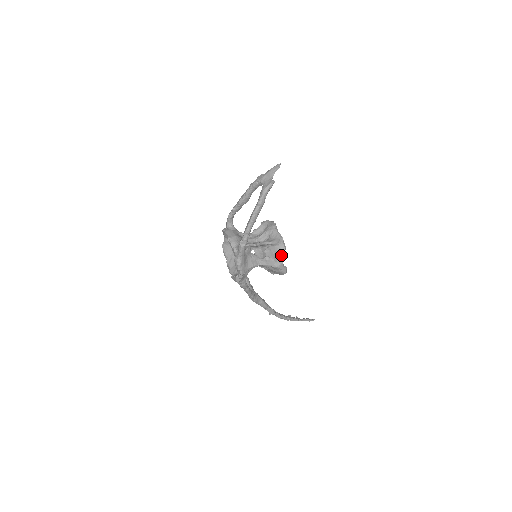
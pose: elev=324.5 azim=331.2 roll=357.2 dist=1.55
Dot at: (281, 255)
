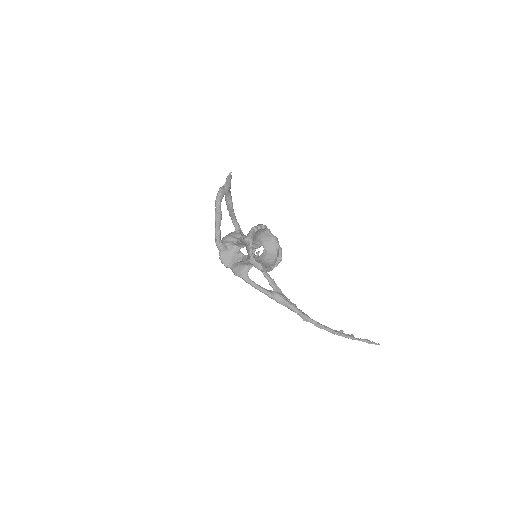
Dot at: (248, 251)
